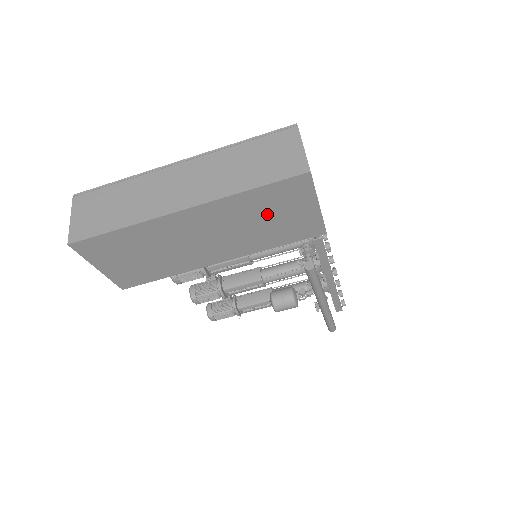
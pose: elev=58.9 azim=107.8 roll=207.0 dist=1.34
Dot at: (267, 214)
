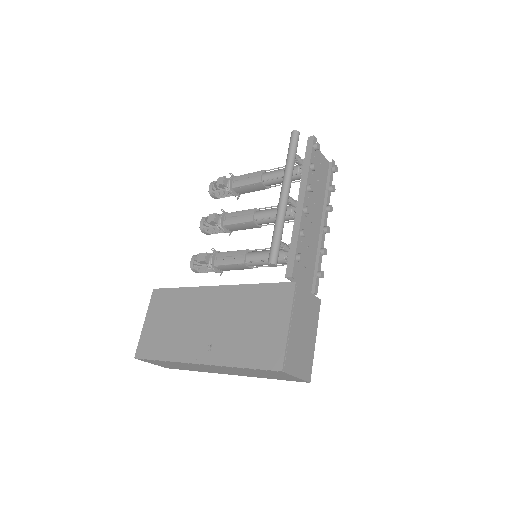
Dot at: occluded
